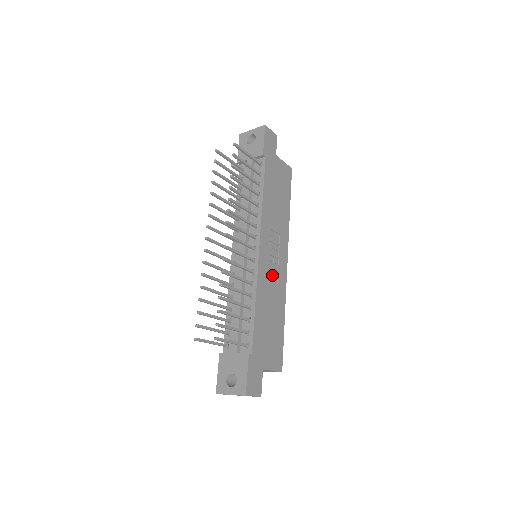
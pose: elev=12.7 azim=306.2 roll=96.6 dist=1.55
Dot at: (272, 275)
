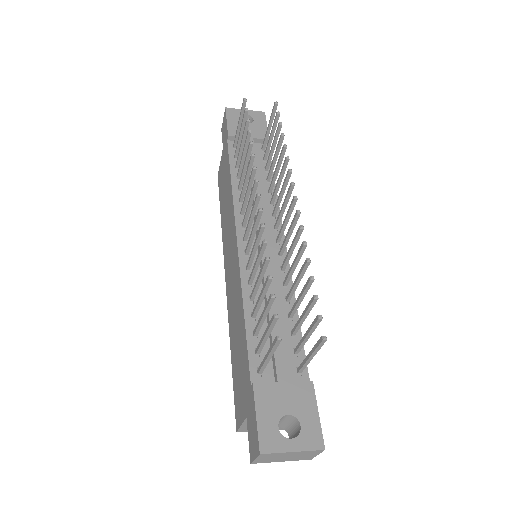
Dot at: occluded
